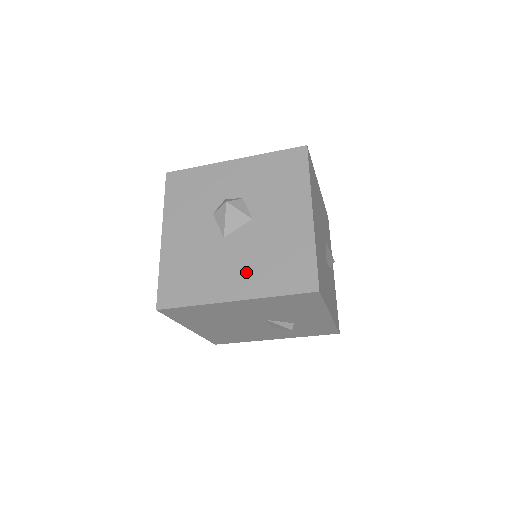
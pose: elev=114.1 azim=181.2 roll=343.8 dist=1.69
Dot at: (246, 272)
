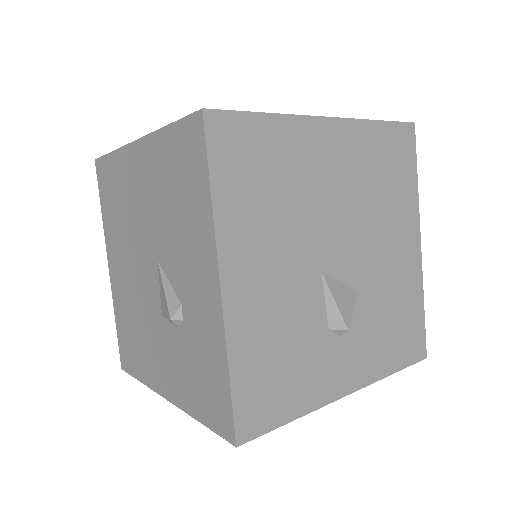
Dot at: occluded
